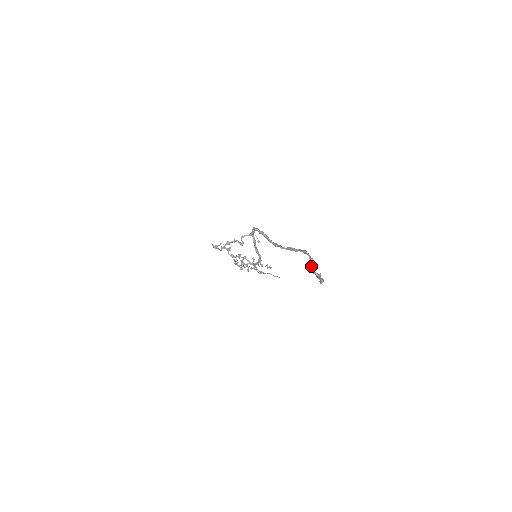
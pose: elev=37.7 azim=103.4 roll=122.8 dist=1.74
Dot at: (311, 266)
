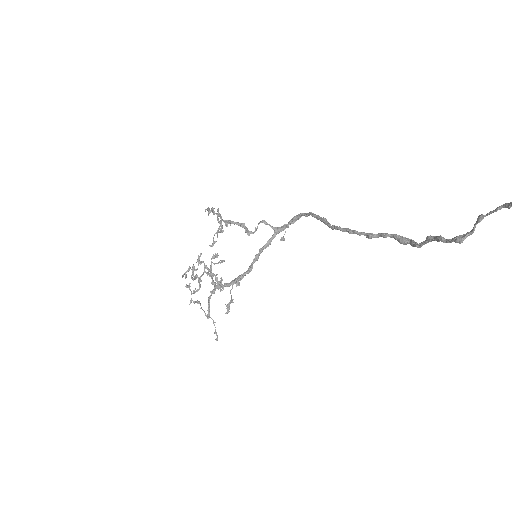
Dot at: (431, 237)
